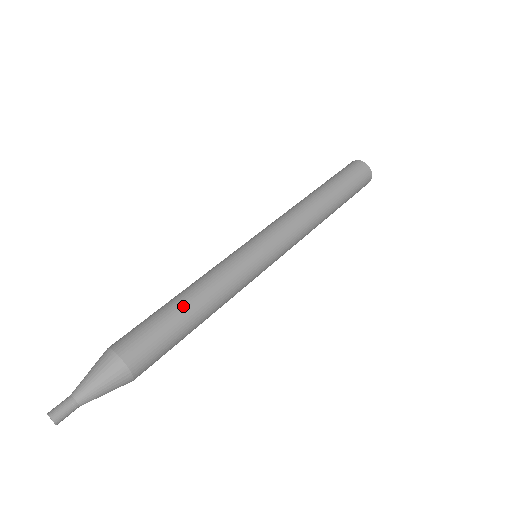
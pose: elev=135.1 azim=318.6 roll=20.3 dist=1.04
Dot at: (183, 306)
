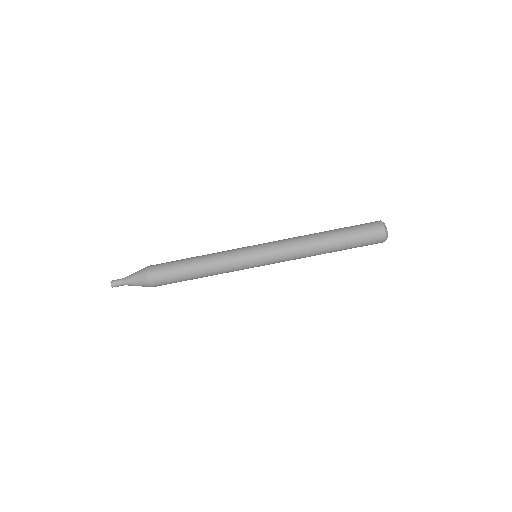
Dot at: (193, 278)
